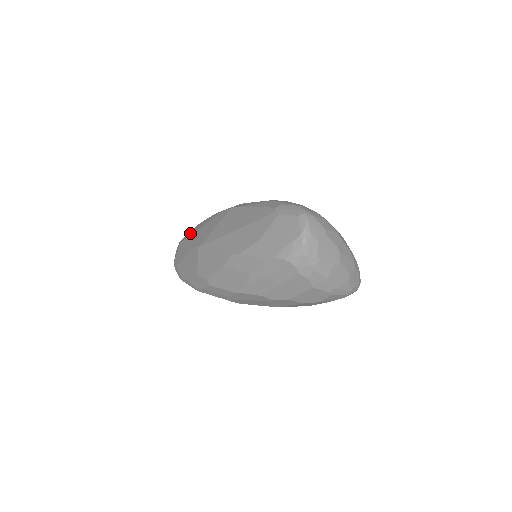
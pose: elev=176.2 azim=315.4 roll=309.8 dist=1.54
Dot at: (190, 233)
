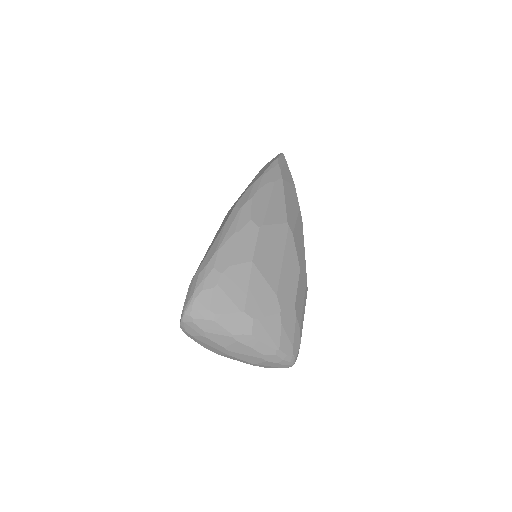
Dot at: (264, 167)
